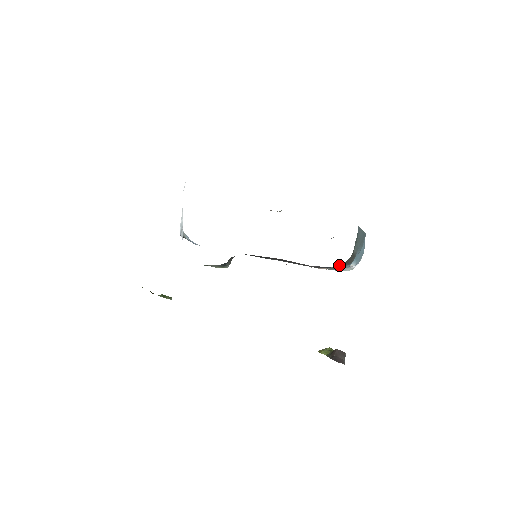
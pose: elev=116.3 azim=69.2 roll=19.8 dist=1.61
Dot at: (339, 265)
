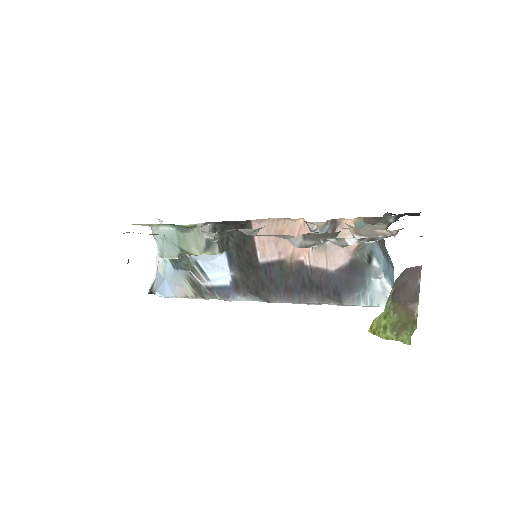
Dot at: occluded
